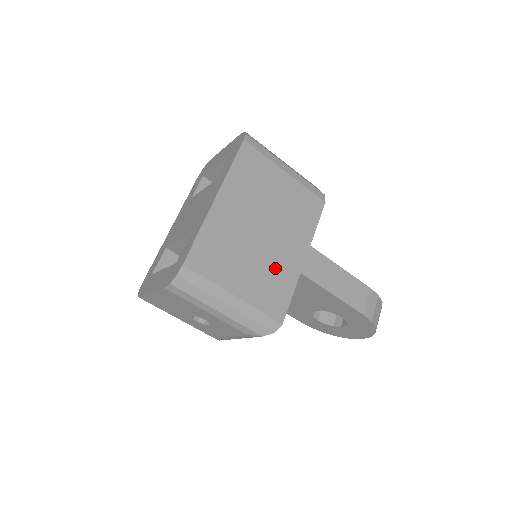
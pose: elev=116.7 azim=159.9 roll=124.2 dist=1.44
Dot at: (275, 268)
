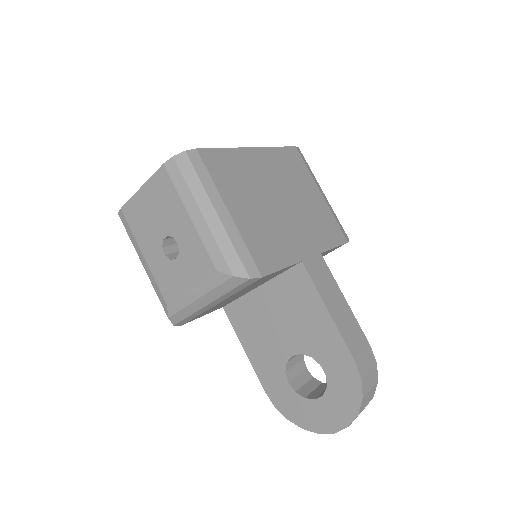
Dot at: (279, 233)
